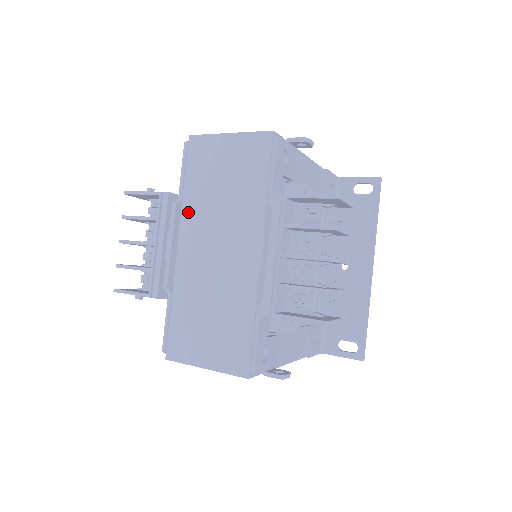
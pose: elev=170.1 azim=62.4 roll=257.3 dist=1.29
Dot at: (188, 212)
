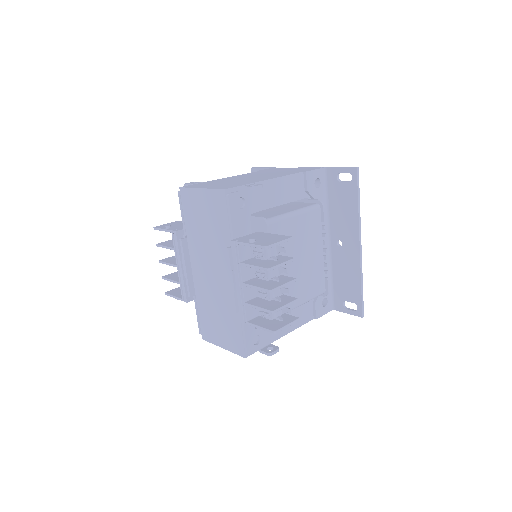
Dot at: (191, 244)
